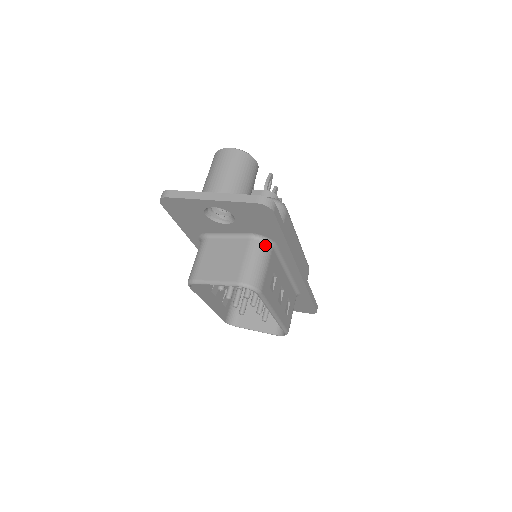
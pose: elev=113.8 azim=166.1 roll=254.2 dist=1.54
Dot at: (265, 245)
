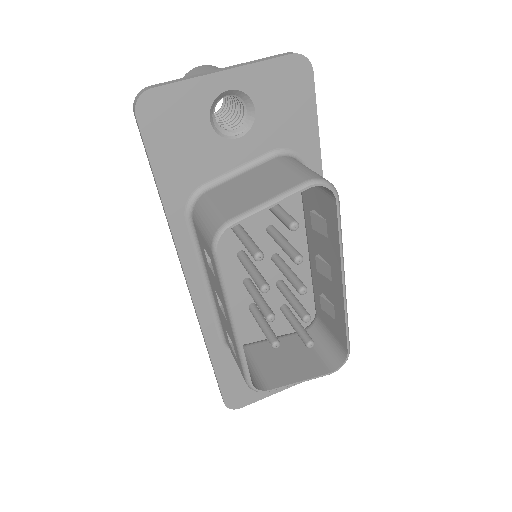
Dot at: (298, 161)
